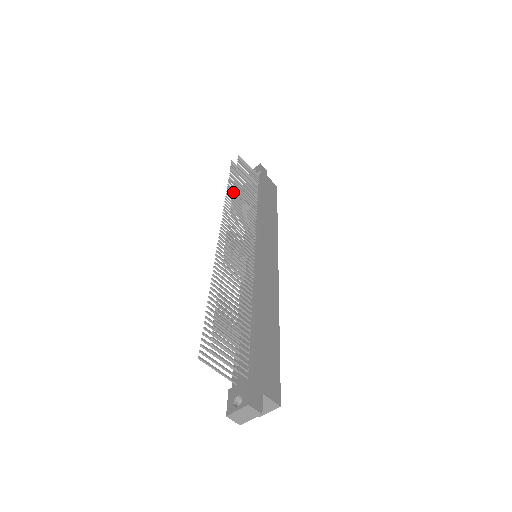
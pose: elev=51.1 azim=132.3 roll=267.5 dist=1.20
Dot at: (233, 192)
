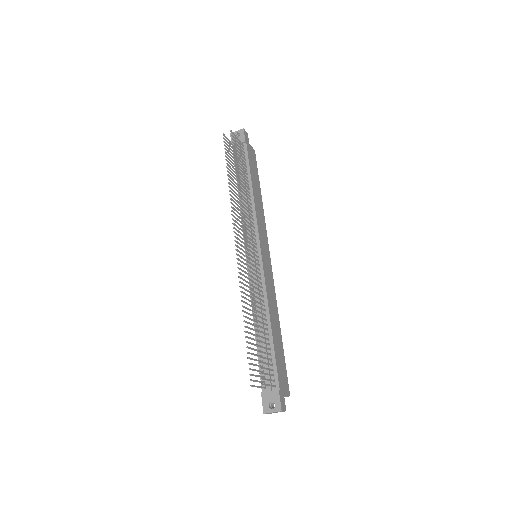
Dot at: (239, 195)
